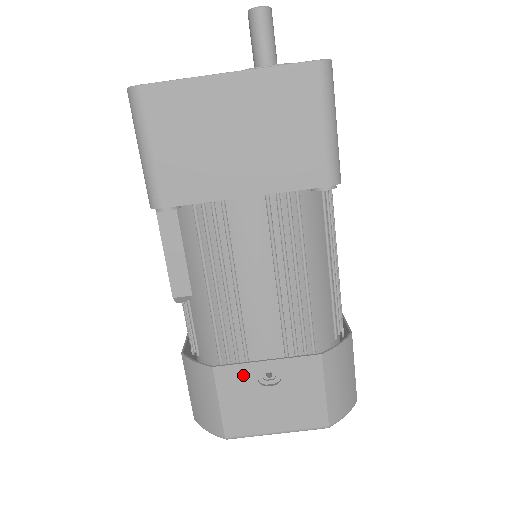
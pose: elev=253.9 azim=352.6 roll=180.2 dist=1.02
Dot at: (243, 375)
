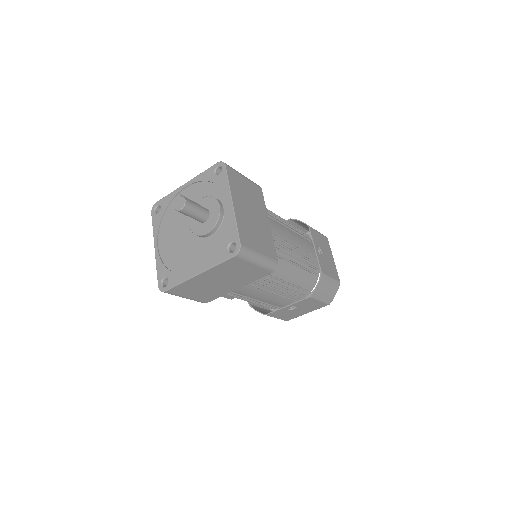
Dot at: (280, 312)
